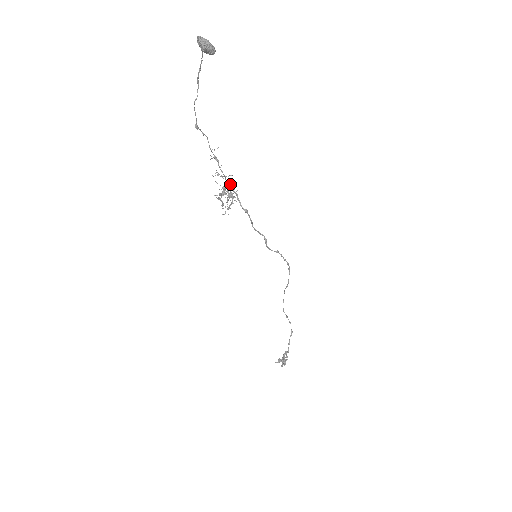
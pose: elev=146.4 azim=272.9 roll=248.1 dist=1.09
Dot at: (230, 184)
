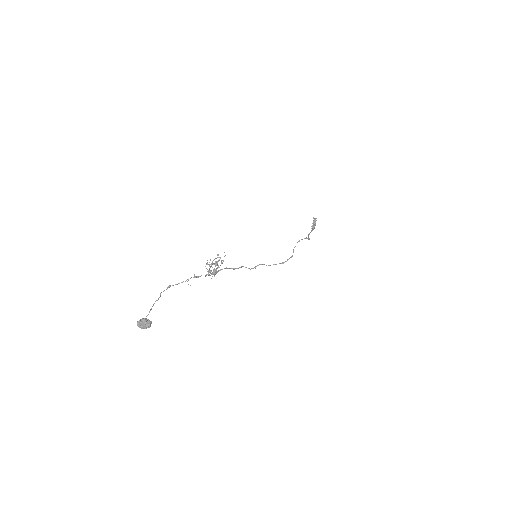
Dot at: (213, 274)
